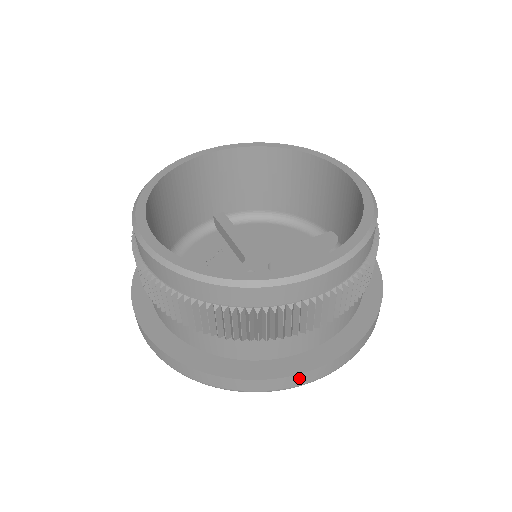
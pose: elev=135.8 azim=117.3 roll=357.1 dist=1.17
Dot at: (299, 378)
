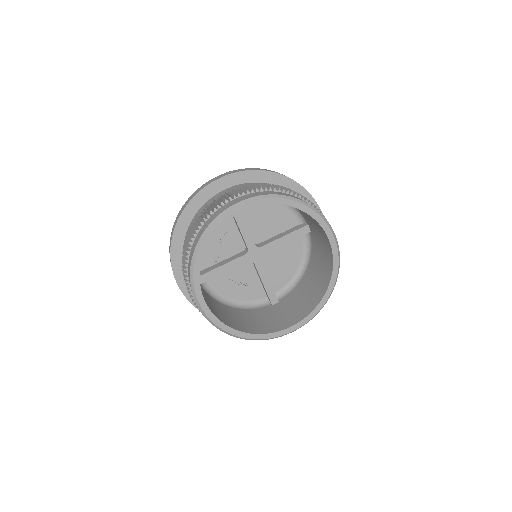
Dot at: occluded
